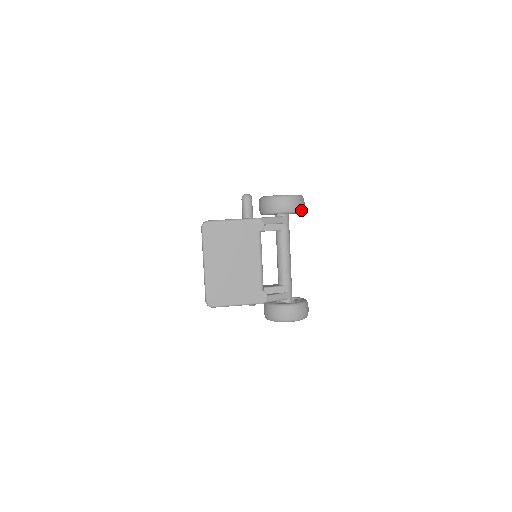
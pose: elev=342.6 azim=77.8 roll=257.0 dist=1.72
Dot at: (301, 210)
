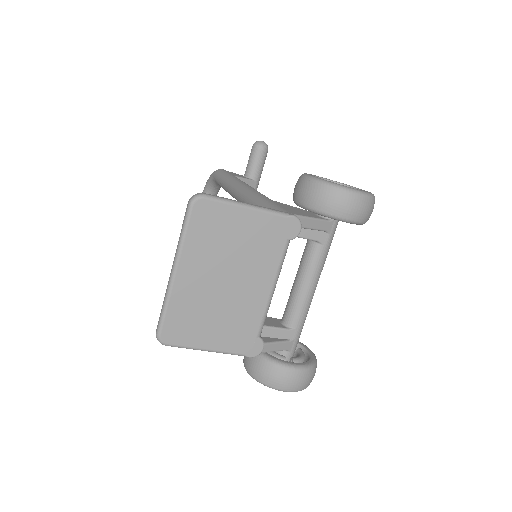
Dot at: (366, 221)
